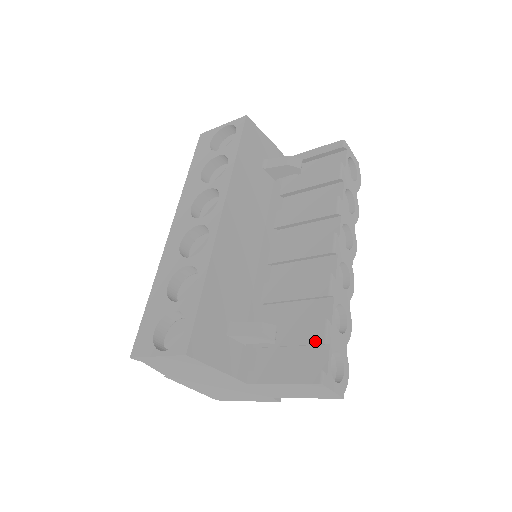
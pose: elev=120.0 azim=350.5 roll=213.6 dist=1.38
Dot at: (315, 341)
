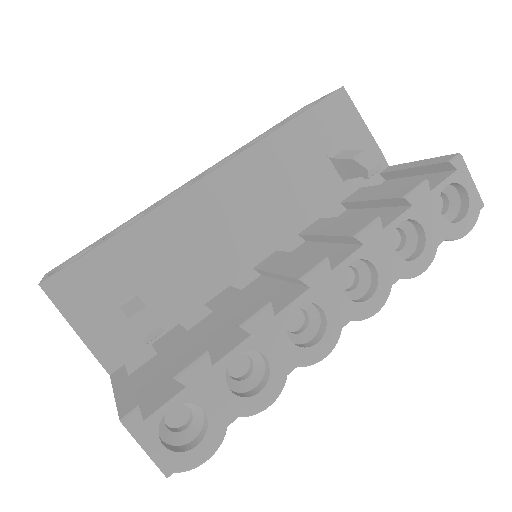
Dot at: (174, 369)
